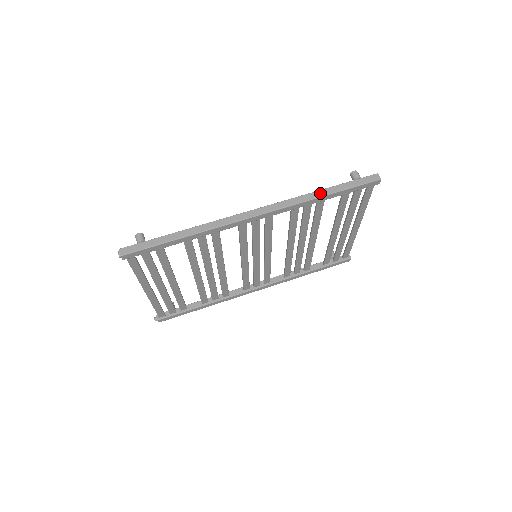
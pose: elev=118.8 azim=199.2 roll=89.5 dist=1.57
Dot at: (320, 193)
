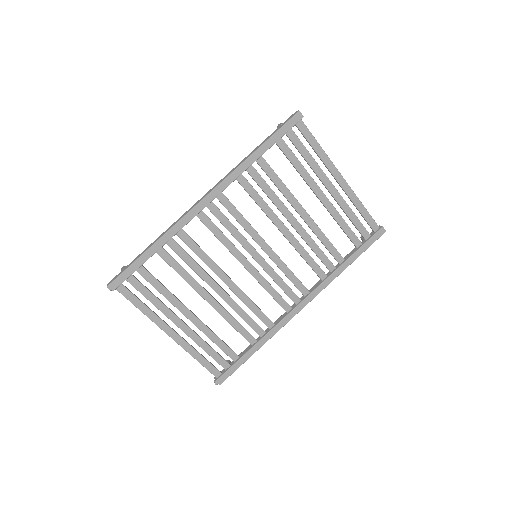
Dot at: (251, 153)
